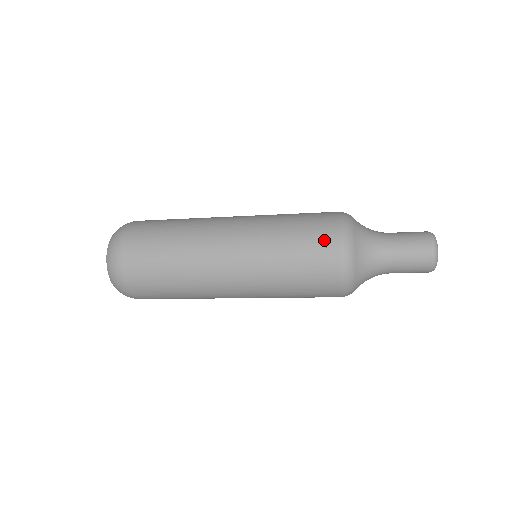
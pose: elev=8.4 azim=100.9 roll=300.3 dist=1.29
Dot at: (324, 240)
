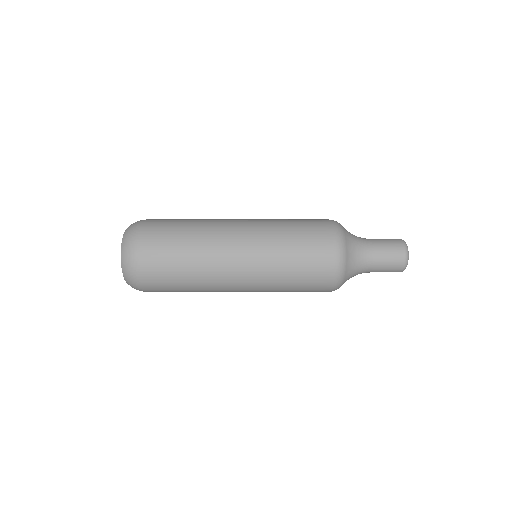
Dot at: (320, 226)
